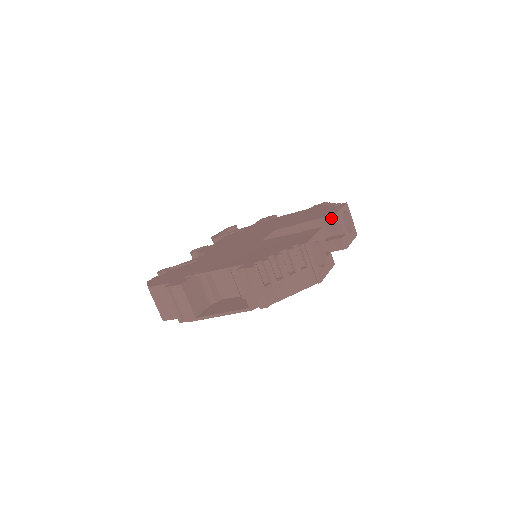
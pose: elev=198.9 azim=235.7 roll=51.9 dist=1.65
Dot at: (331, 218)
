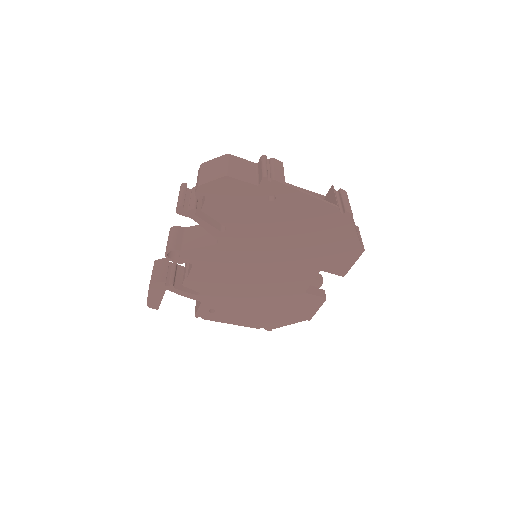
Dot at: (319, 275)
